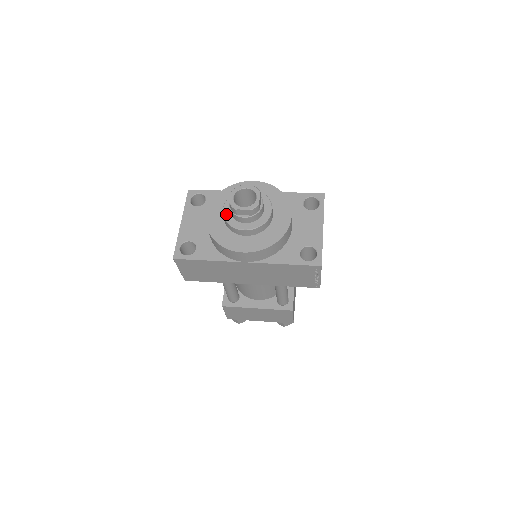
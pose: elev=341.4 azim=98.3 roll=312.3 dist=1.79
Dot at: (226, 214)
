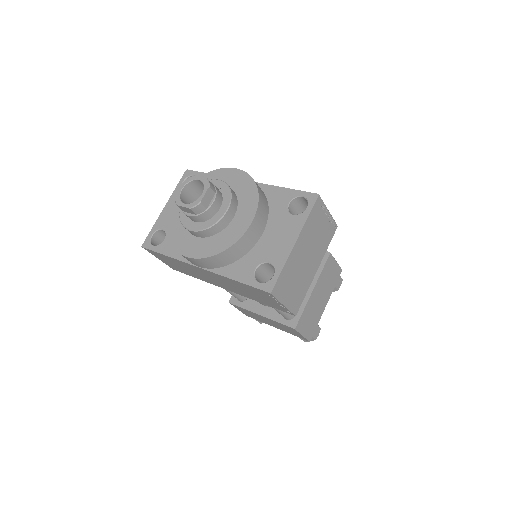
Dot at: occluded
